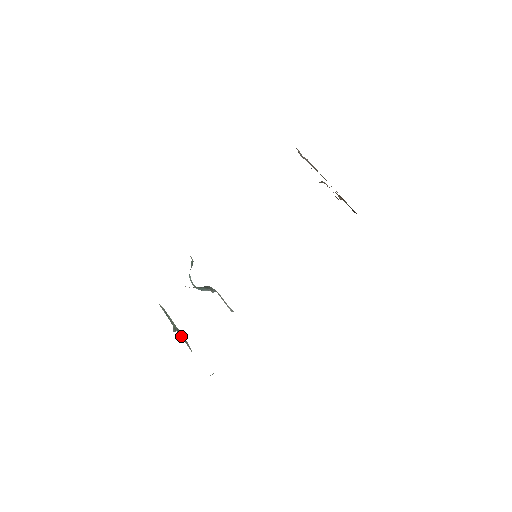
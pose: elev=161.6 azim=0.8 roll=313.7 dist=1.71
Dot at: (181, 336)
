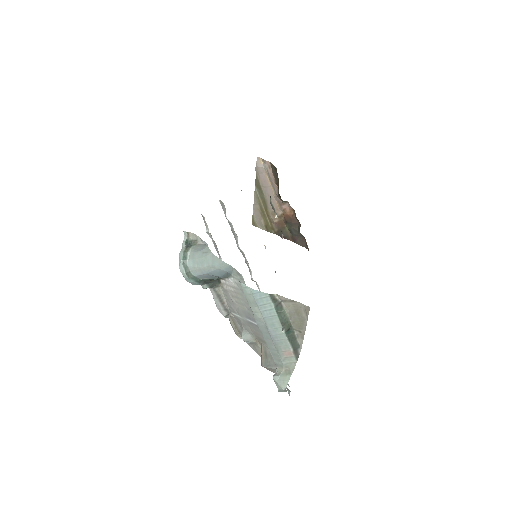
Dot at: (289, 339)
